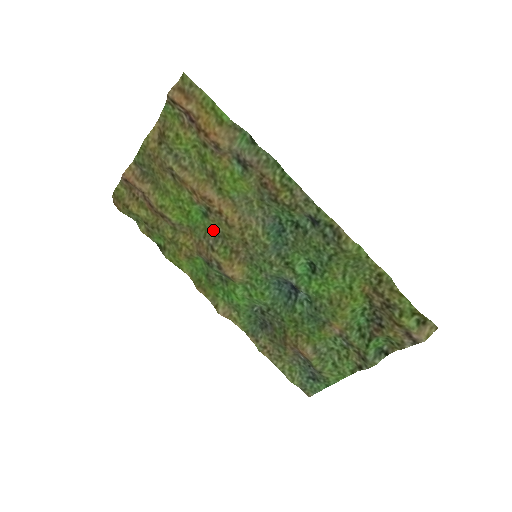
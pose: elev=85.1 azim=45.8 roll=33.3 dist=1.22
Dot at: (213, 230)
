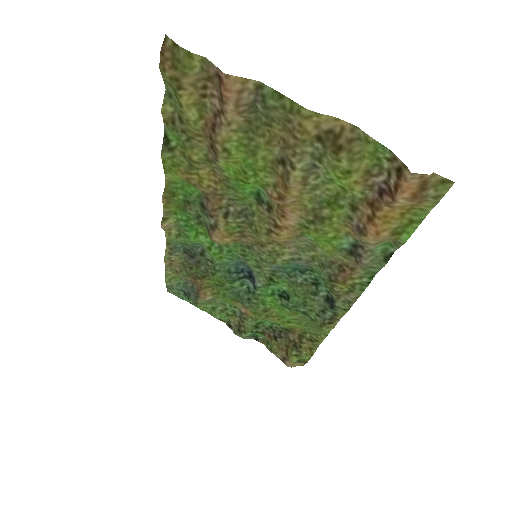
Dot at: (247, 207)
